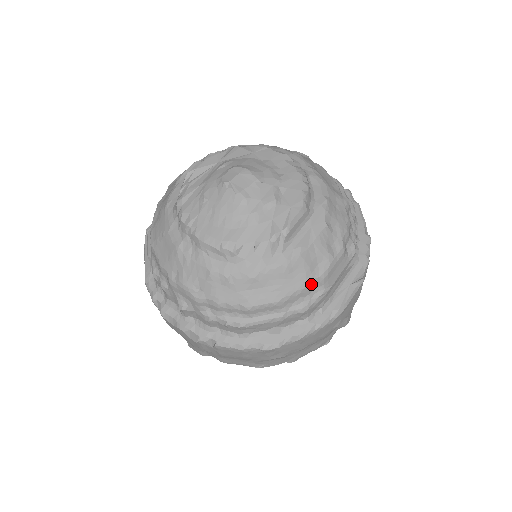
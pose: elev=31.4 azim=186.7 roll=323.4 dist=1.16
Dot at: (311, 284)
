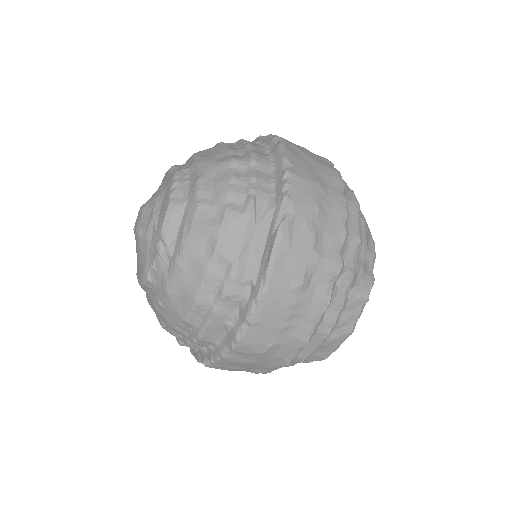
Dot at: (211, 267)
